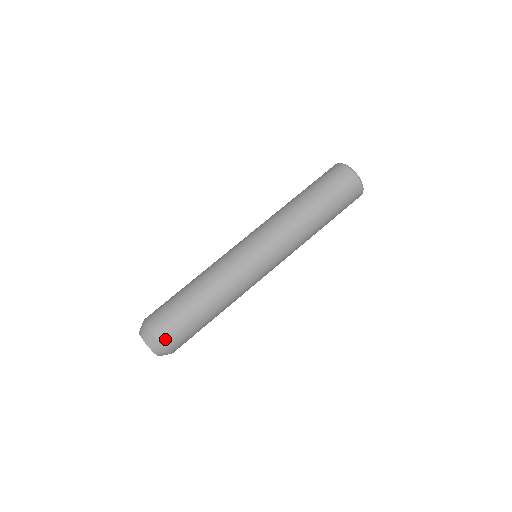
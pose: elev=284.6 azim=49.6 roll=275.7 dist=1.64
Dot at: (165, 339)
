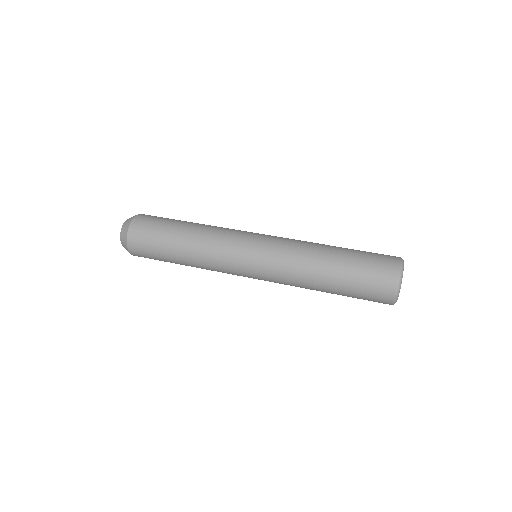
Dot at: (143, 215)
